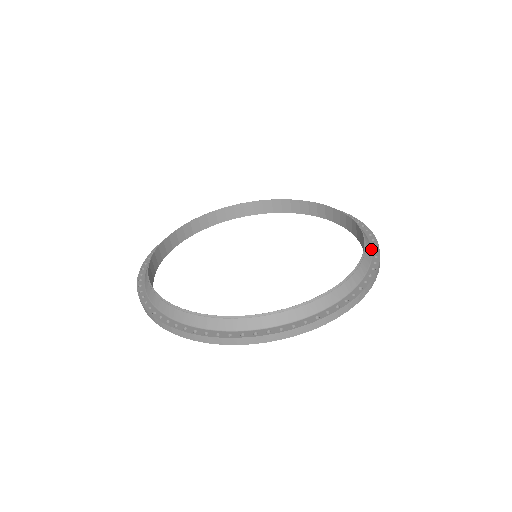
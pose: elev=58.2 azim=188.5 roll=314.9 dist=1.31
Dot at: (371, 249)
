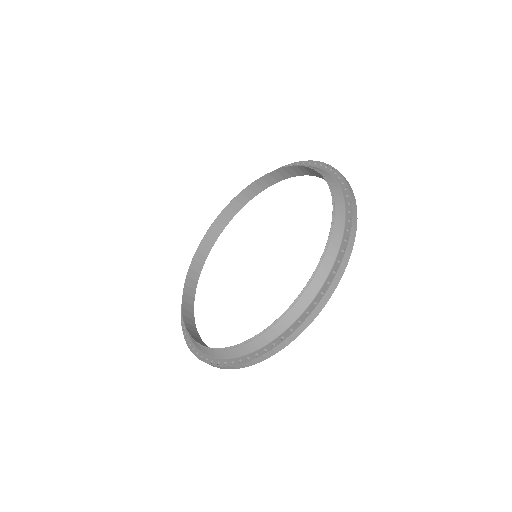
Dot at: (335, 258)
